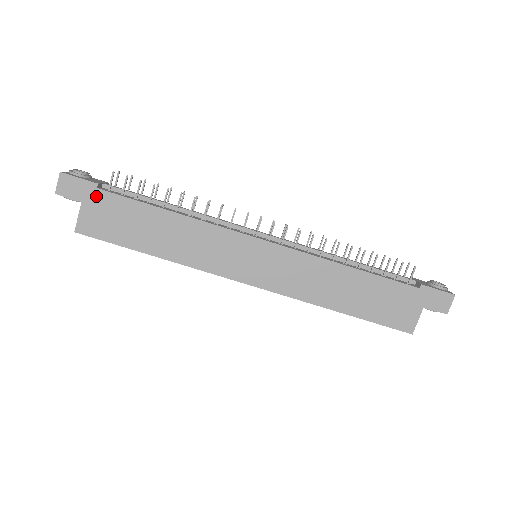
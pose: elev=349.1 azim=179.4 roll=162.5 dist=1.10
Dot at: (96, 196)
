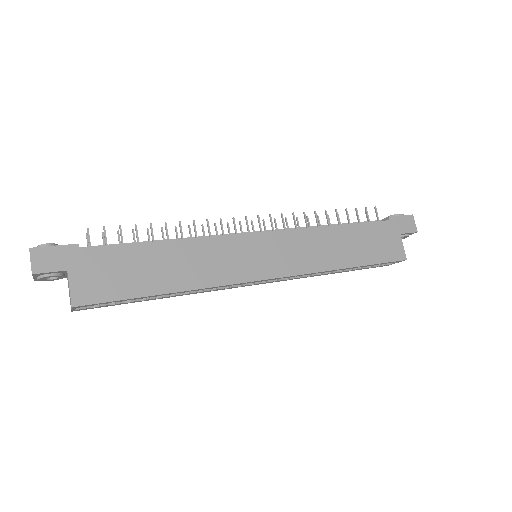
Dot at: (81, 257)
